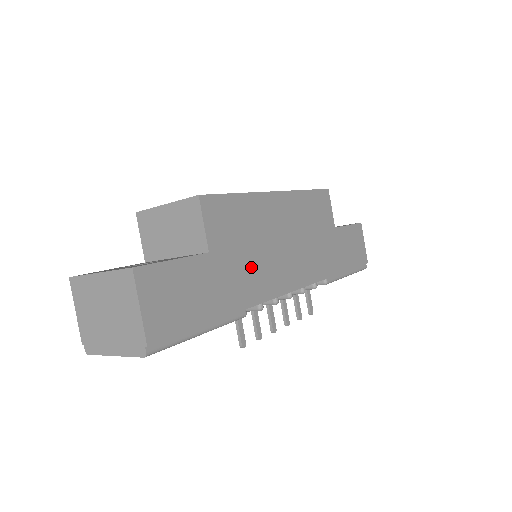
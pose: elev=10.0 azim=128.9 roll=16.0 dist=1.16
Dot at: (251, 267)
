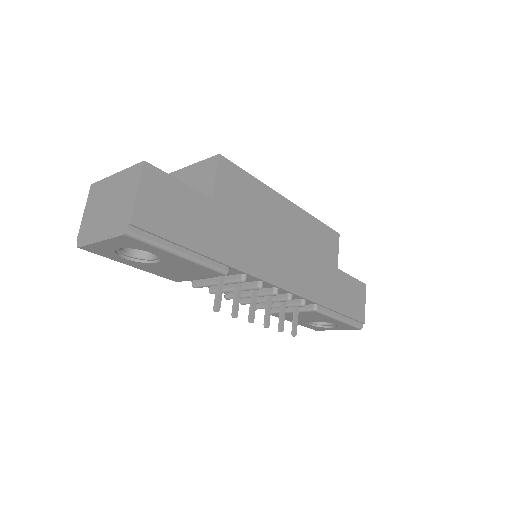
Dot at: (246, 238)
